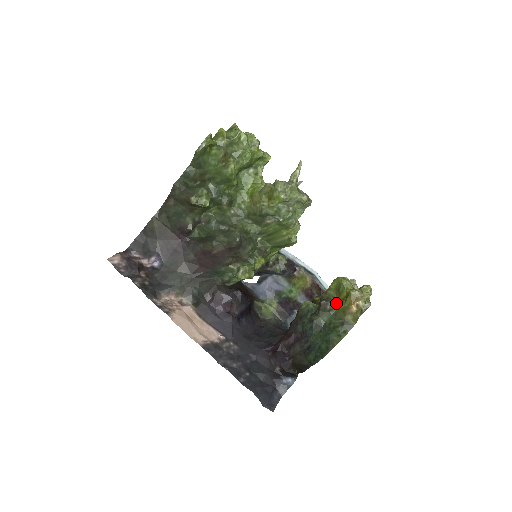
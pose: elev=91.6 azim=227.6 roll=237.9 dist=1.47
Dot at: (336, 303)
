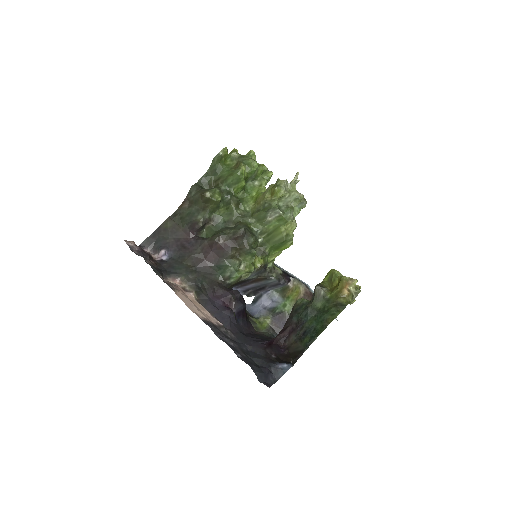
Dot at: (329, 291)
